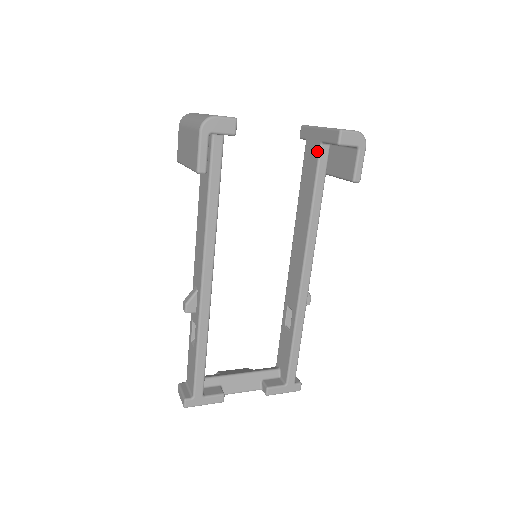
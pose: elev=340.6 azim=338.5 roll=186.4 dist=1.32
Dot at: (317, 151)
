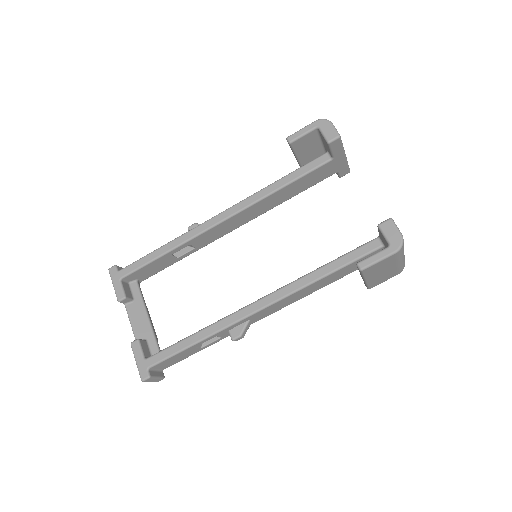
Dot at: (371, 241)
